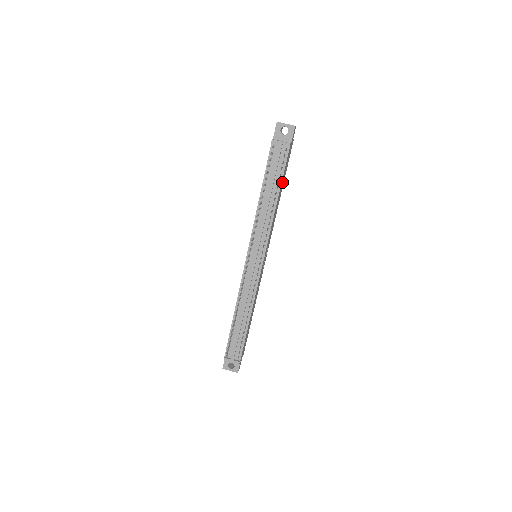
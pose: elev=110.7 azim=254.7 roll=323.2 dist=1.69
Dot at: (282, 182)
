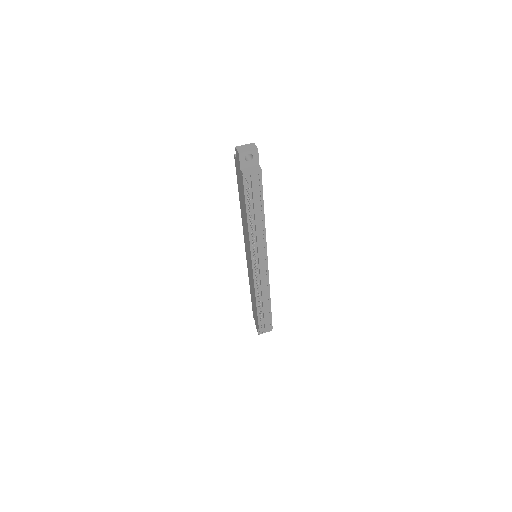
Dot at: occluded
